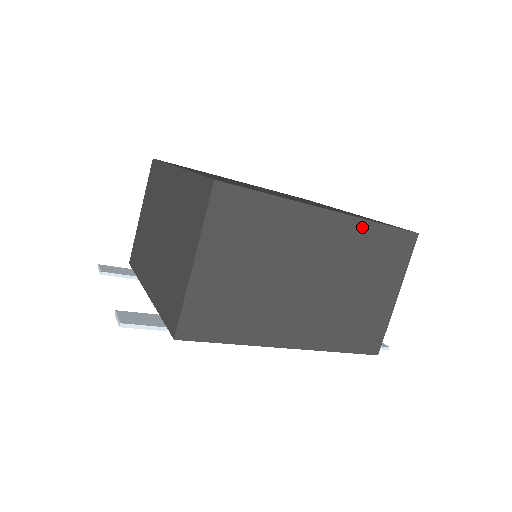
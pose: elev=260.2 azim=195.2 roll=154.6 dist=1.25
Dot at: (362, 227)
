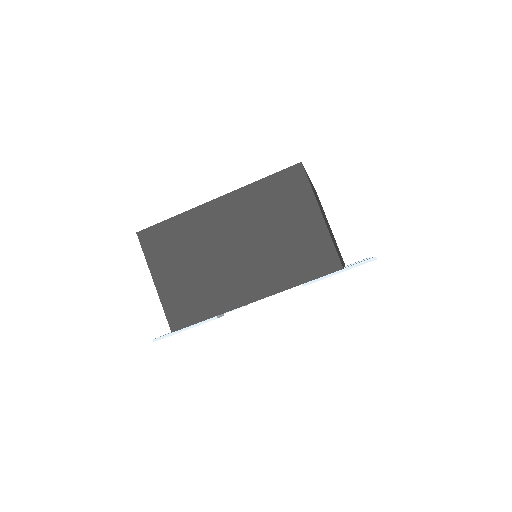
Dot at: (248, 192)
